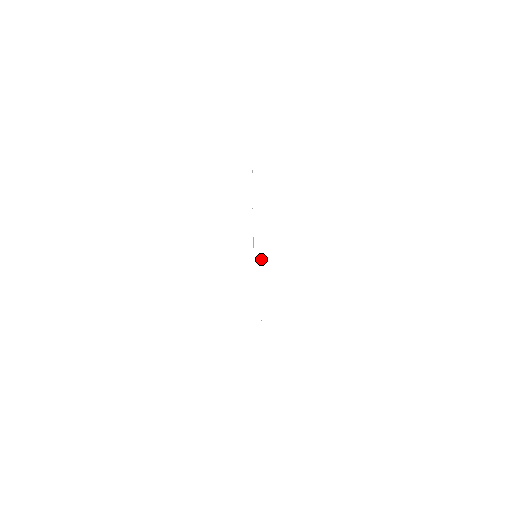
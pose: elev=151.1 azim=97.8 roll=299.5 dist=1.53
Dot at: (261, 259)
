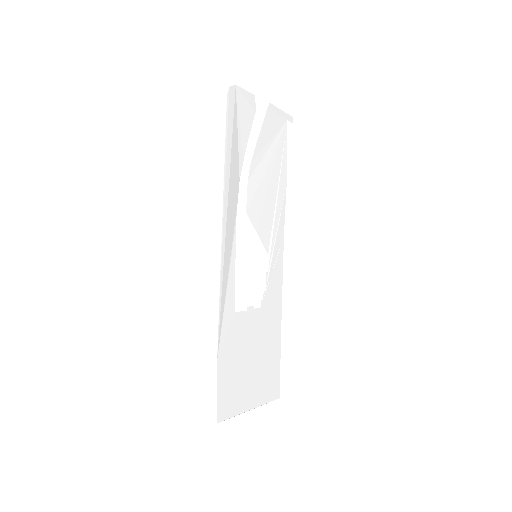
Dot at: (220, 248)
